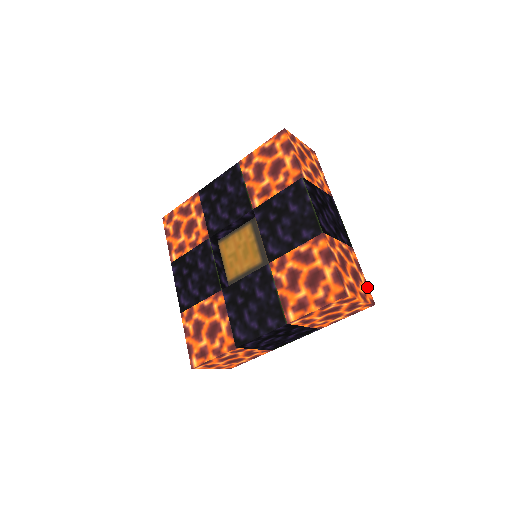
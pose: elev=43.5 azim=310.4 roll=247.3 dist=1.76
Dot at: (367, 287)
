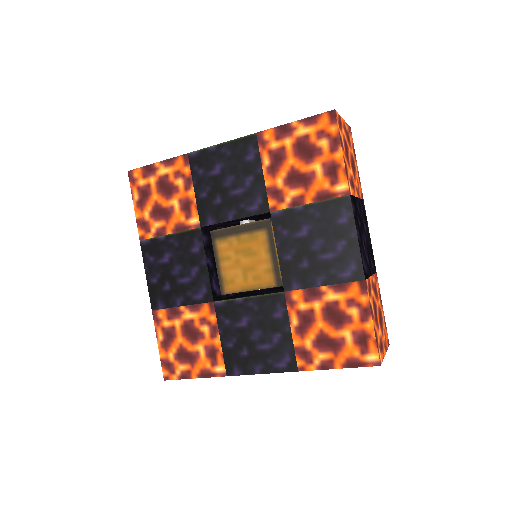
Dot at: occluded
